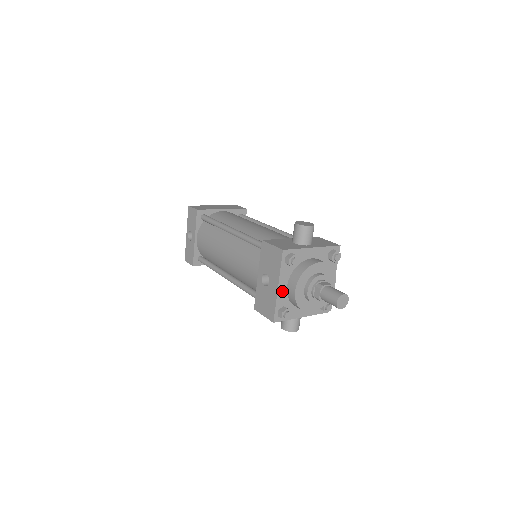
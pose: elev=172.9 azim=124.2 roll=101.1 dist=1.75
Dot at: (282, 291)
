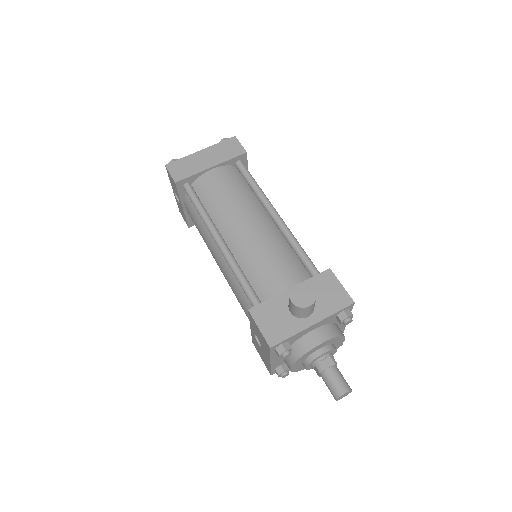
Dot at: (276, 361)
